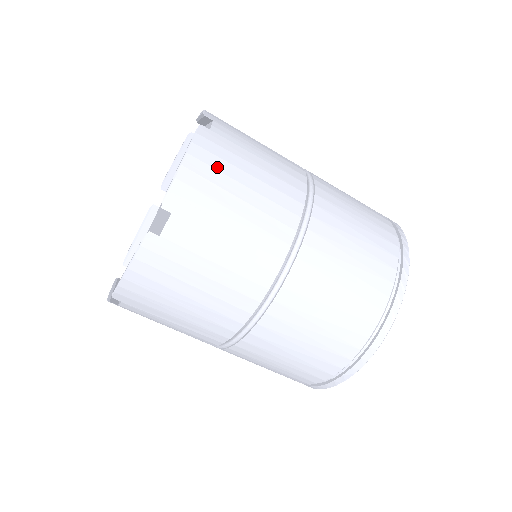
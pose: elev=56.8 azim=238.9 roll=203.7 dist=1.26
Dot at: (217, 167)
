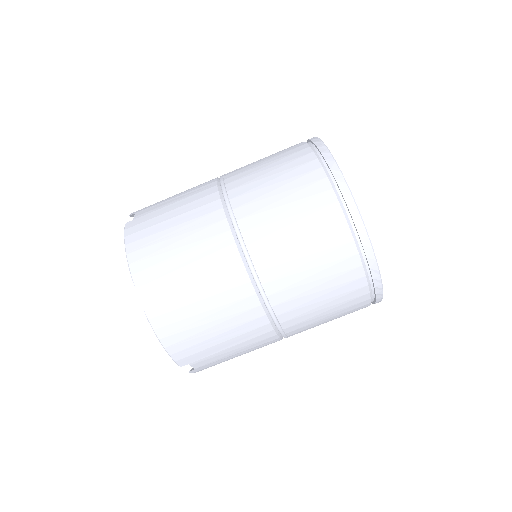
Dot at: occluded
